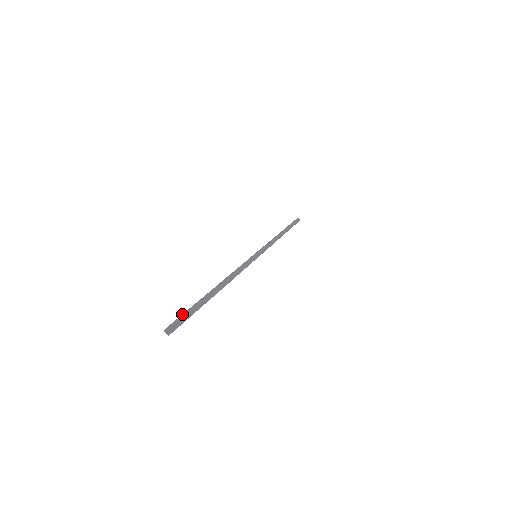
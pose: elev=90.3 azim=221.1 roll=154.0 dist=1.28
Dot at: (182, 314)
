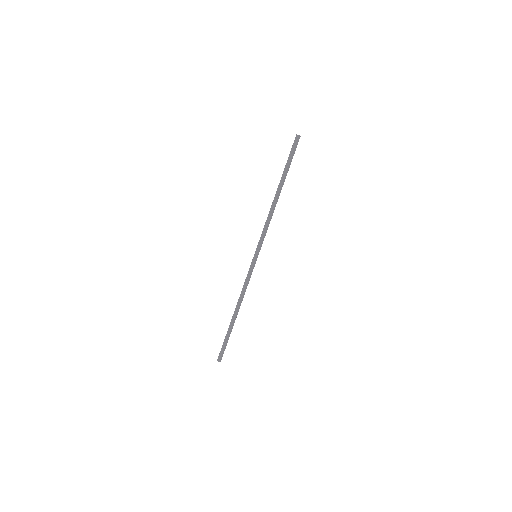
Dot at: (292, 150)
